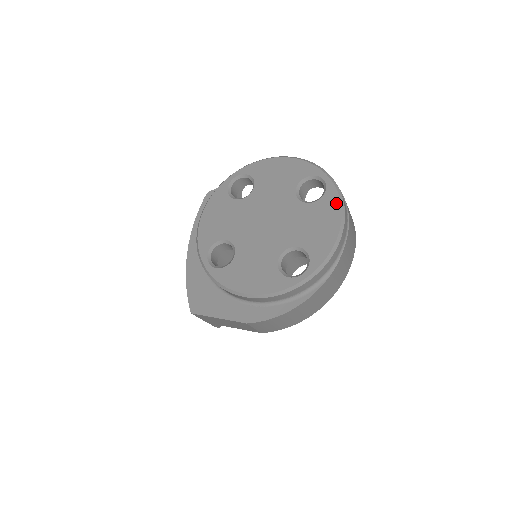
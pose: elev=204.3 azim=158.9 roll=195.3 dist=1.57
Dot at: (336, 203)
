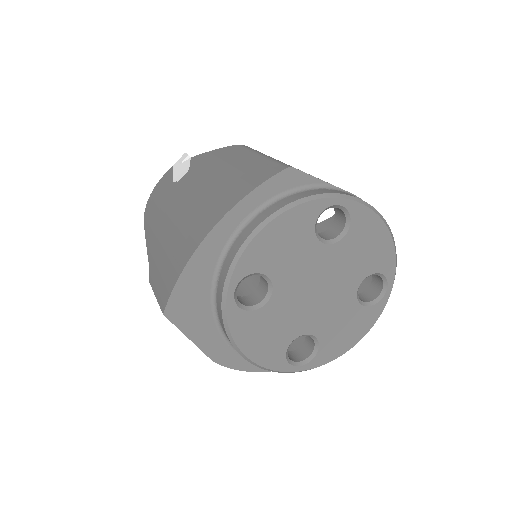
Dot at: (373, 321)
